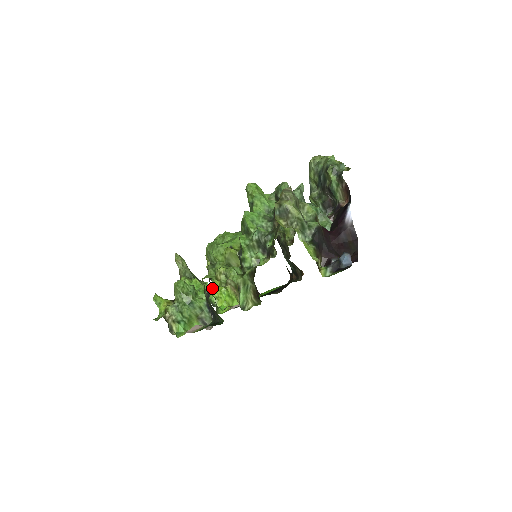
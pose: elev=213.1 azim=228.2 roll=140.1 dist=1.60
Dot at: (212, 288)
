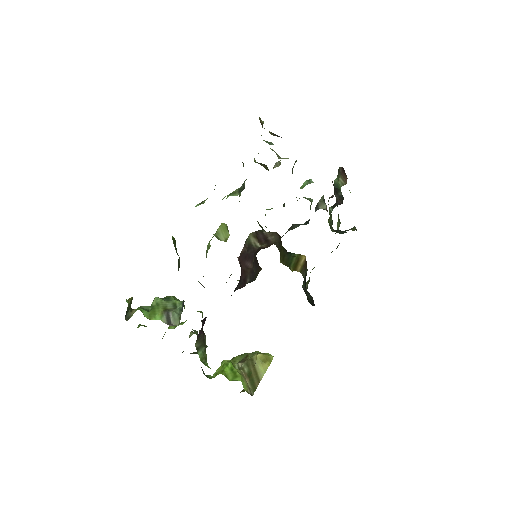
Dot at: occluded
